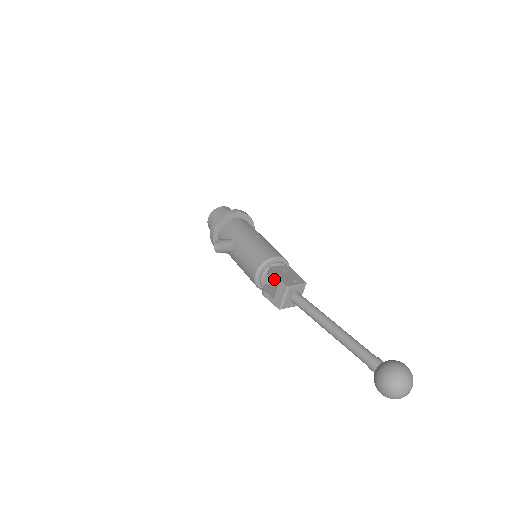
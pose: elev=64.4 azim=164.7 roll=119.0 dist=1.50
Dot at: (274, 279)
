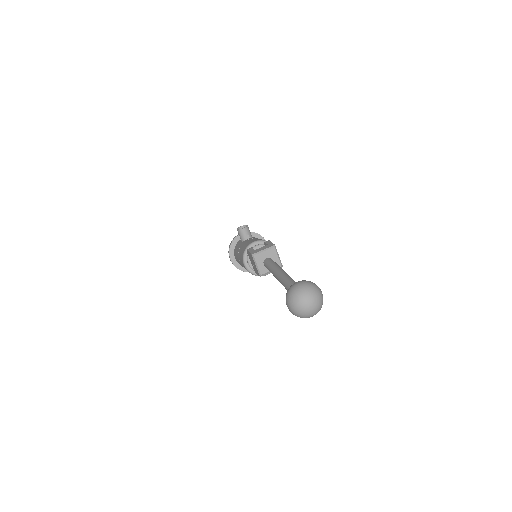
Dot at: (268, 242)
